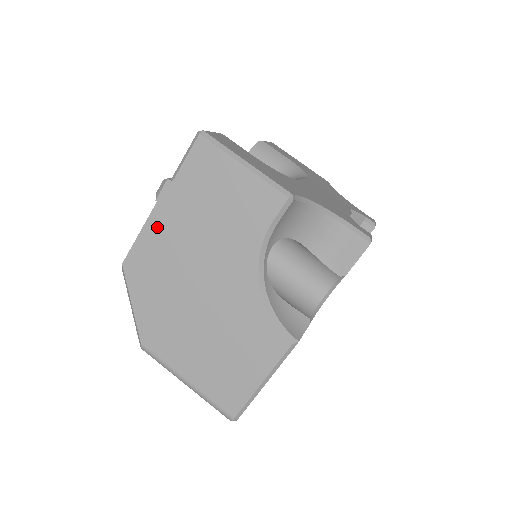
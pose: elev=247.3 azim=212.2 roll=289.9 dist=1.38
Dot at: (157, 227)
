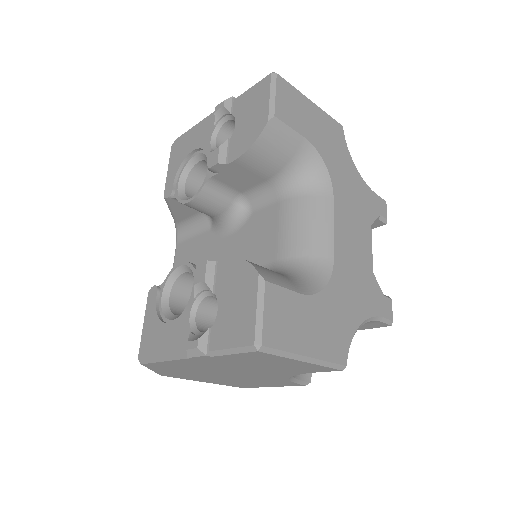
Dot at: (187, 363)
